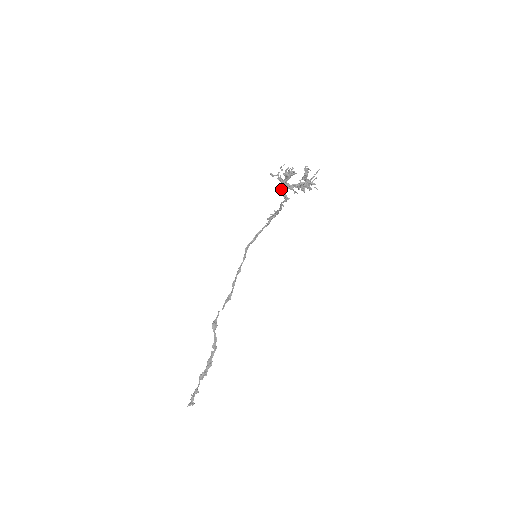
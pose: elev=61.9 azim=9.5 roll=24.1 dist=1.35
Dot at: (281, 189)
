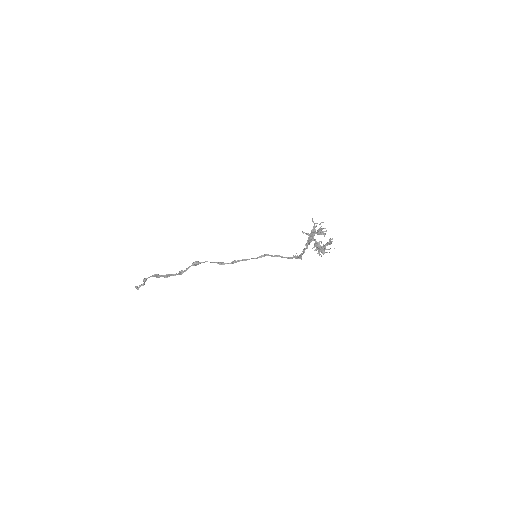
Dot at: occluded
